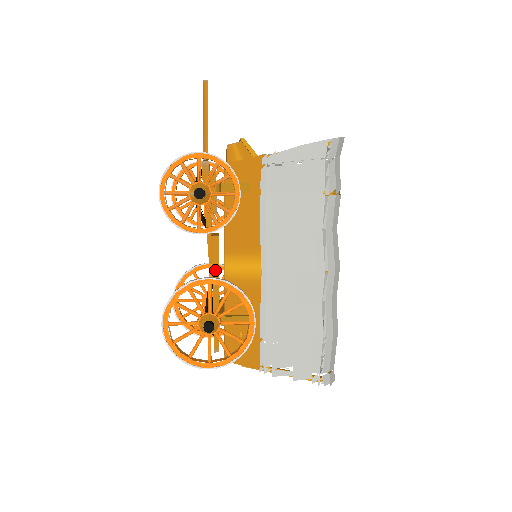
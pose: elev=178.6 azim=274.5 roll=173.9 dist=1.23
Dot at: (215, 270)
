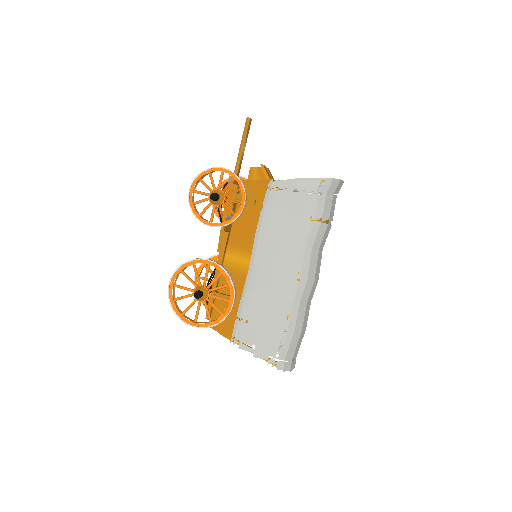
Dot at: (220, 257)
